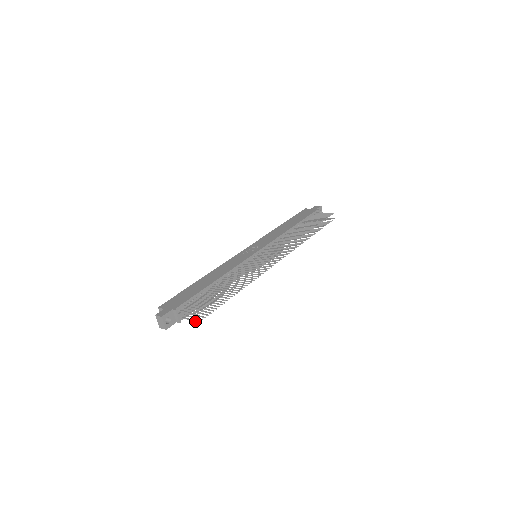
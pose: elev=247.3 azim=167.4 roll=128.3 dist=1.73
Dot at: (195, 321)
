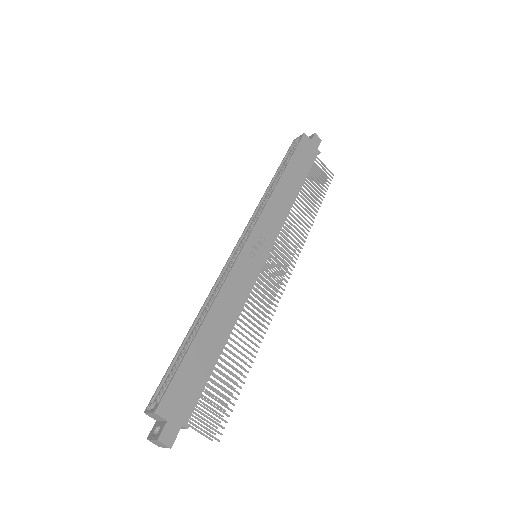
Dot at: occluded
